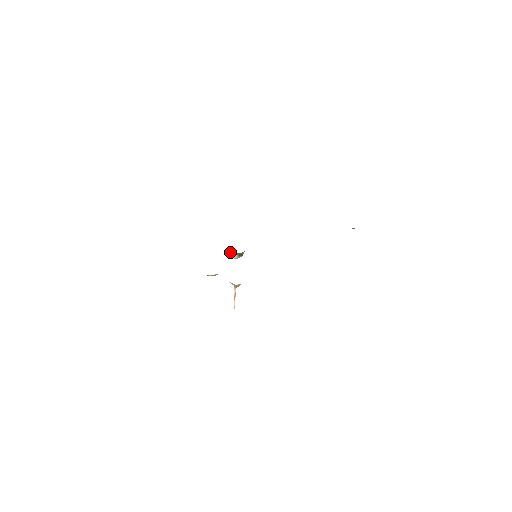
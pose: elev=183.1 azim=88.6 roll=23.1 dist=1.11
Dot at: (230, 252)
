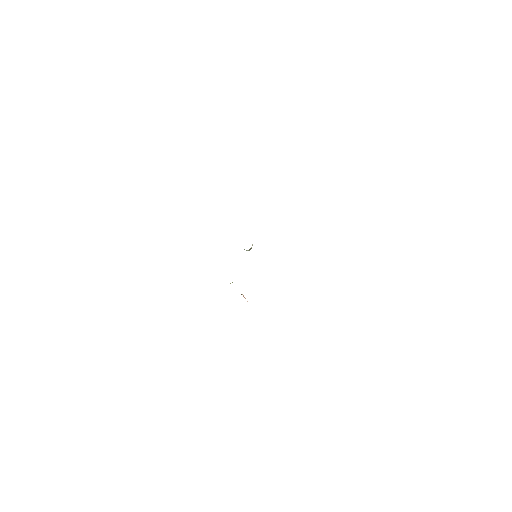
Dot at: occluded
